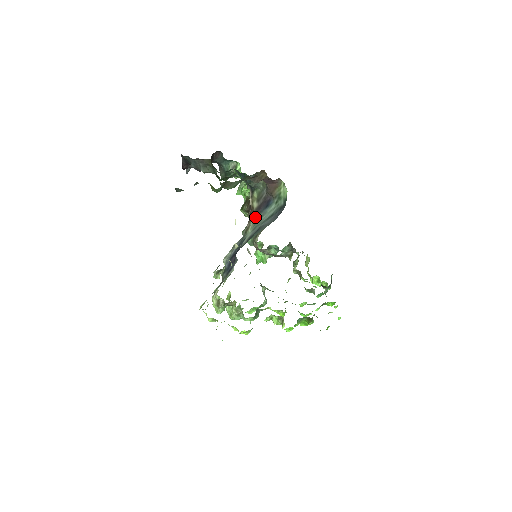
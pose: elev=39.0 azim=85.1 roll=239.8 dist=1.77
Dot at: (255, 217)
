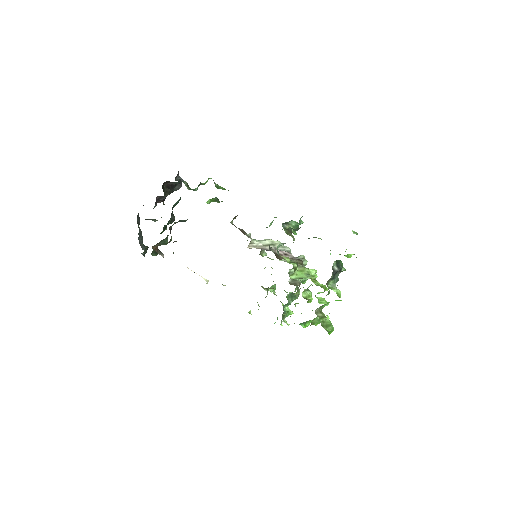
Dot at: occluded
